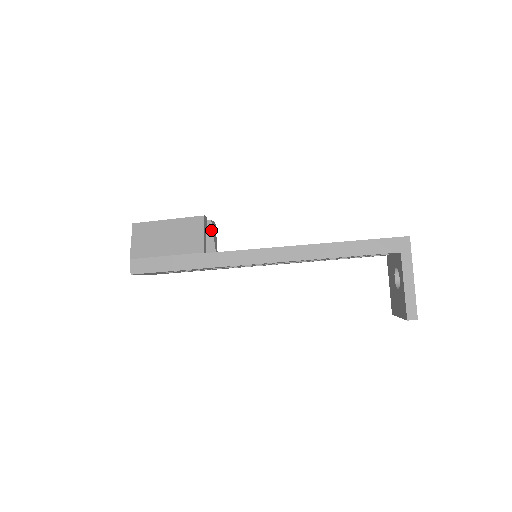
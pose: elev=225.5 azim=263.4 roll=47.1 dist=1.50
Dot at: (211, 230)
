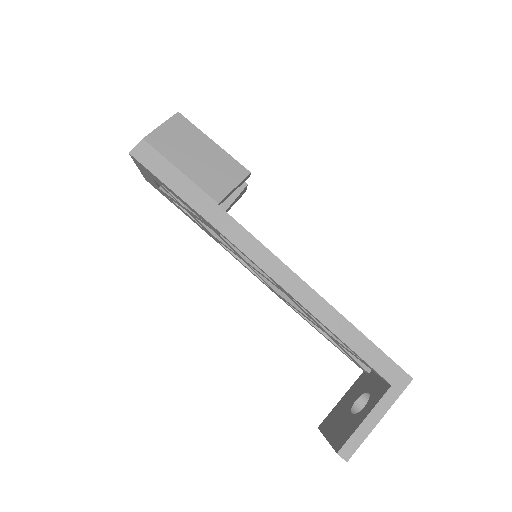
Dot at: (238, 193)
